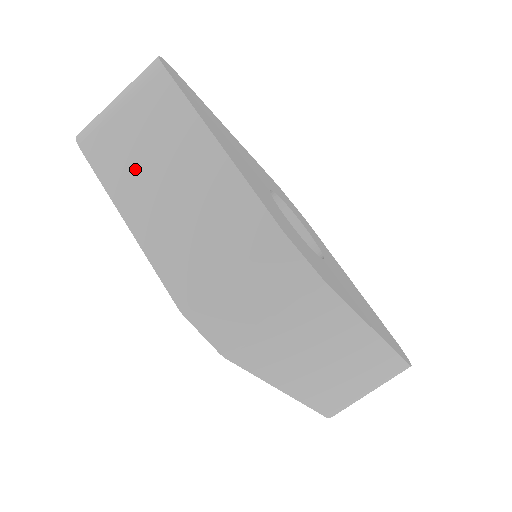
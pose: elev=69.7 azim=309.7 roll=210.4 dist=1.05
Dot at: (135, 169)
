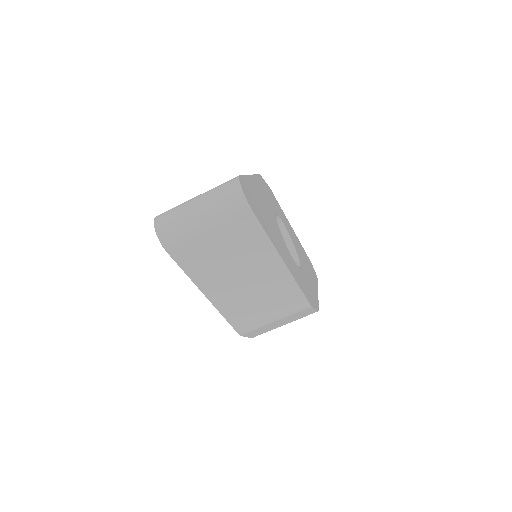
Dot at: (218, 270)
